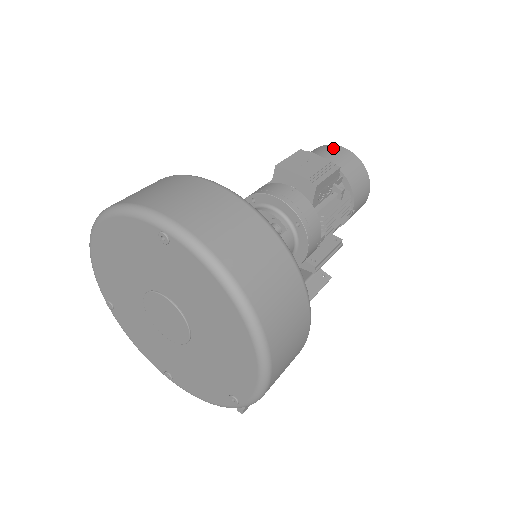
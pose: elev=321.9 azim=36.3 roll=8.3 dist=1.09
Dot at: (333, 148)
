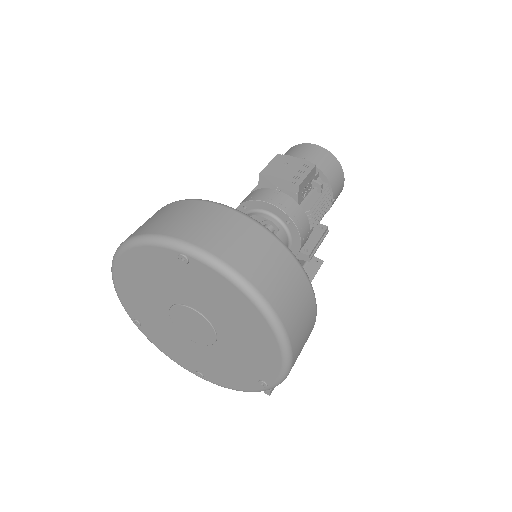
Dot at: (306, 147)
